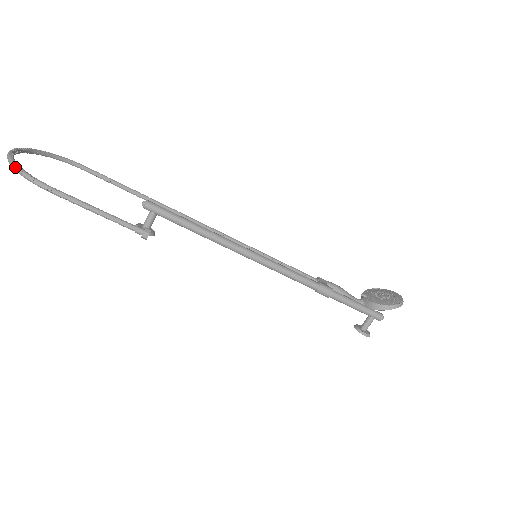
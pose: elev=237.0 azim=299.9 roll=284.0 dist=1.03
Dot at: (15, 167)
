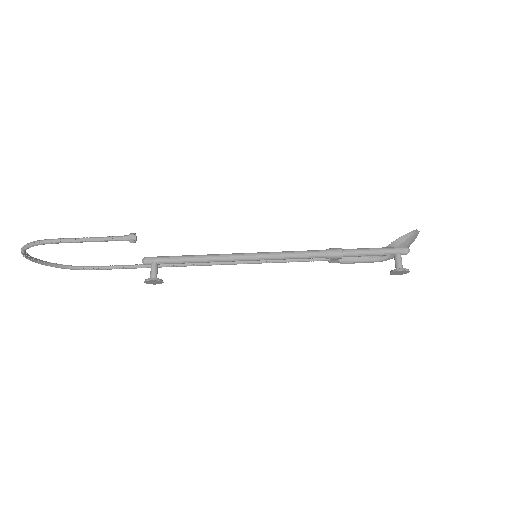
Dot at: (24, 246)
